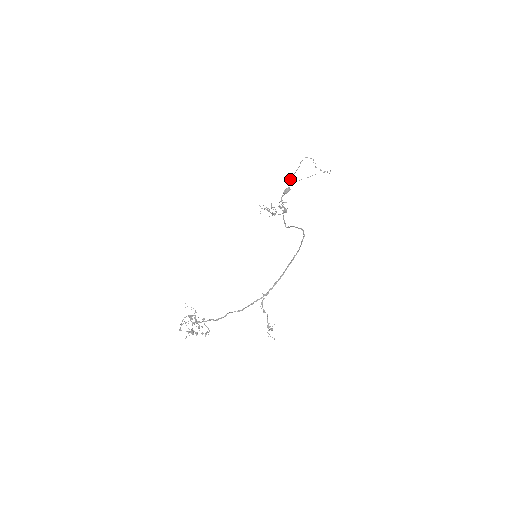
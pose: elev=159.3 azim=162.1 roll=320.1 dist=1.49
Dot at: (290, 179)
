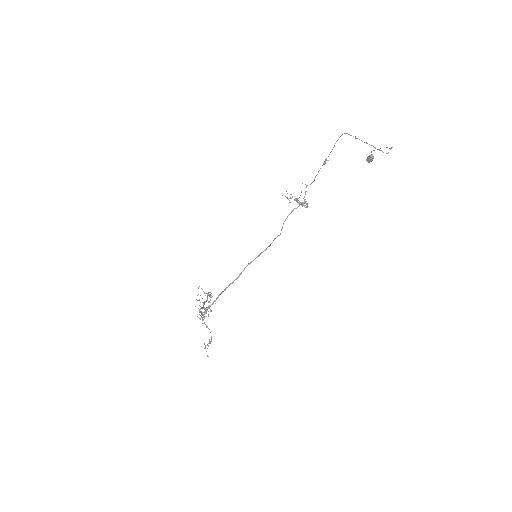
Dot at: occluded
